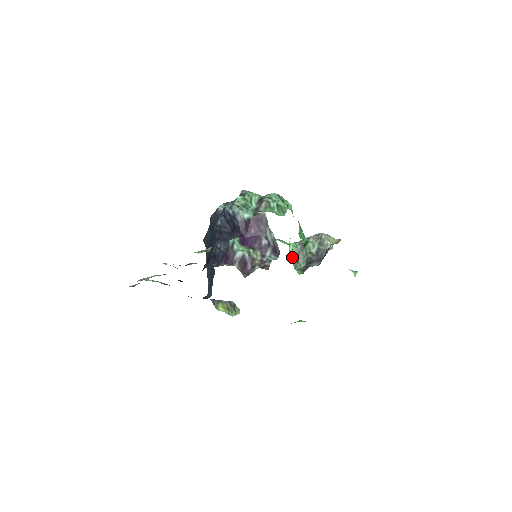
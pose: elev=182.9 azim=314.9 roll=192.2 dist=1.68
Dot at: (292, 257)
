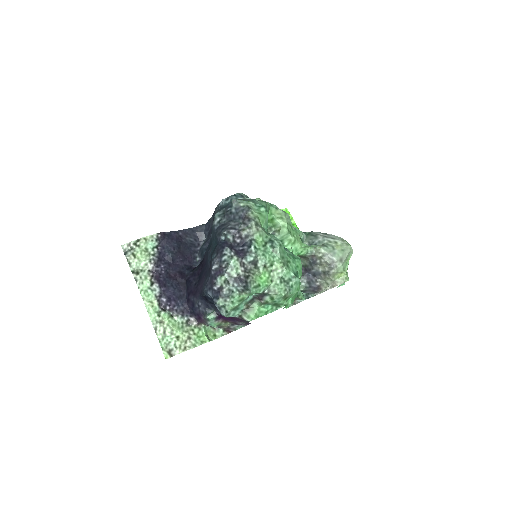
Dot at: occluded
